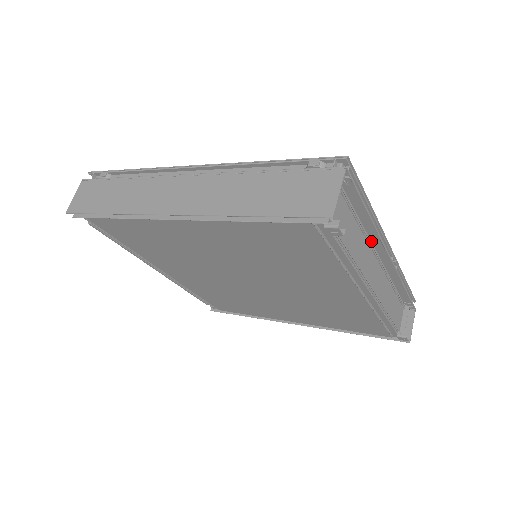
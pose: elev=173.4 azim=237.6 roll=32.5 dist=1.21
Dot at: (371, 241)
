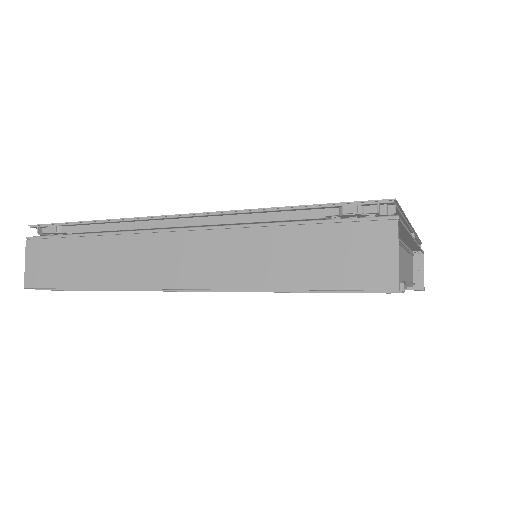
Dot at: occluded
